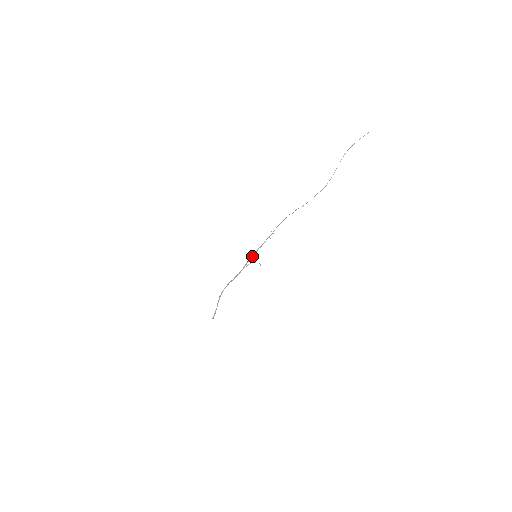
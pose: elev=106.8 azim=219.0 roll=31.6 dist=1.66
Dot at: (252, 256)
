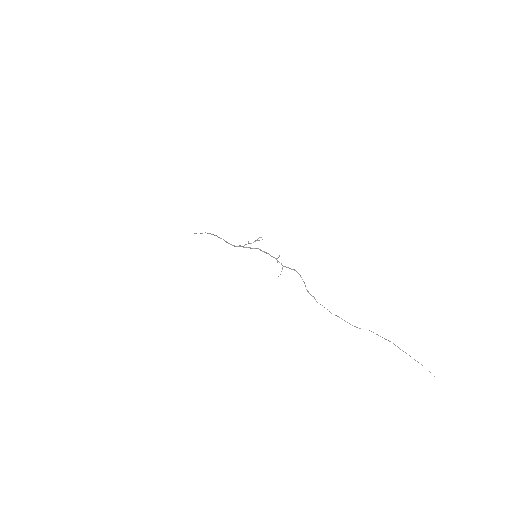
Dot at: (253, 248)
